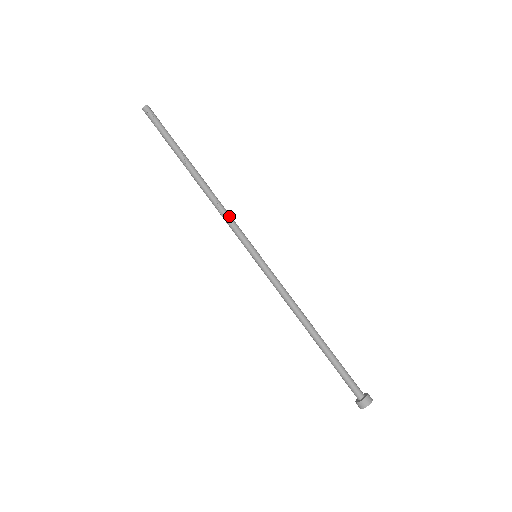
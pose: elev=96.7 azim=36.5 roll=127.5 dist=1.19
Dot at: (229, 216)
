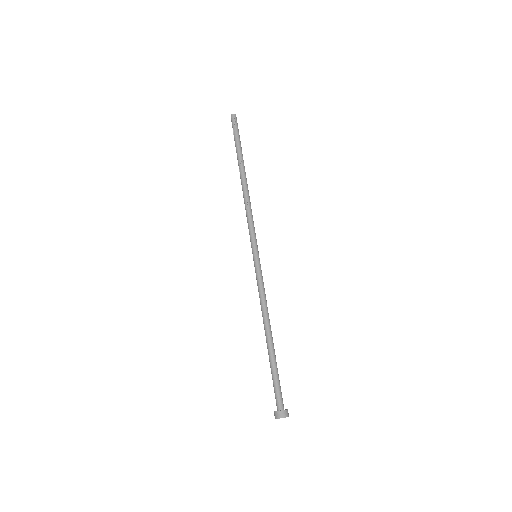
Dot at: (251, 217)
